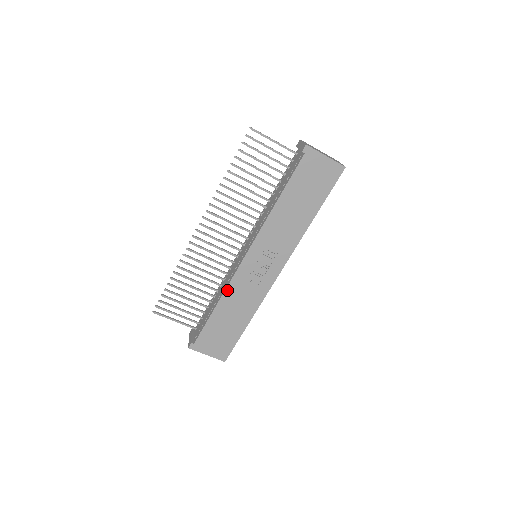
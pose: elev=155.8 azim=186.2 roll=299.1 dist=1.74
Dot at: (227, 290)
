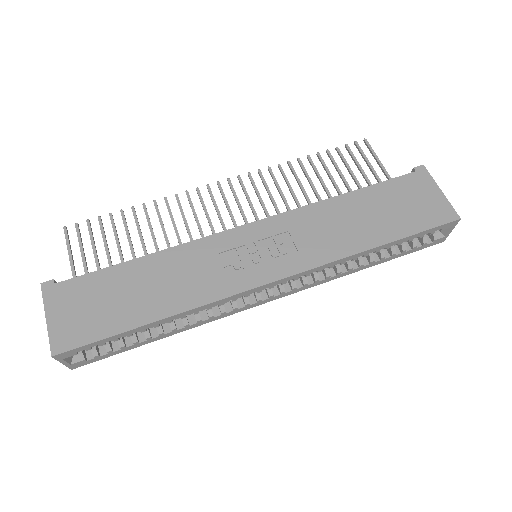
Dot at: (182, 247)
